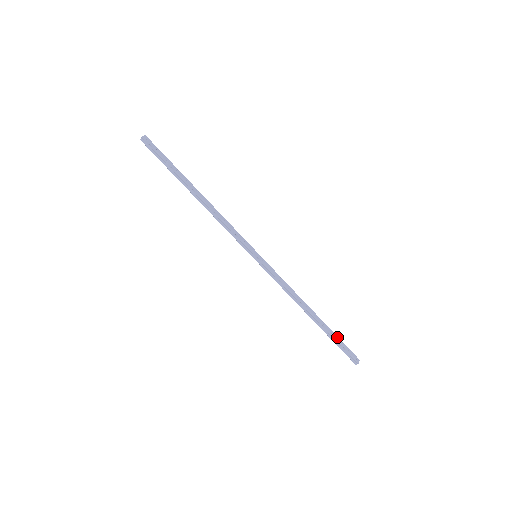
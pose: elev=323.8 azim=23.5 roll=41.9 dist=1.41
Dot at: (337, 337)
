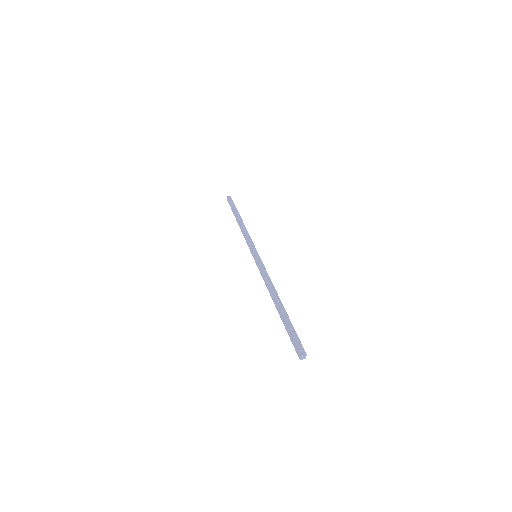
Dot at: (292, 326)
